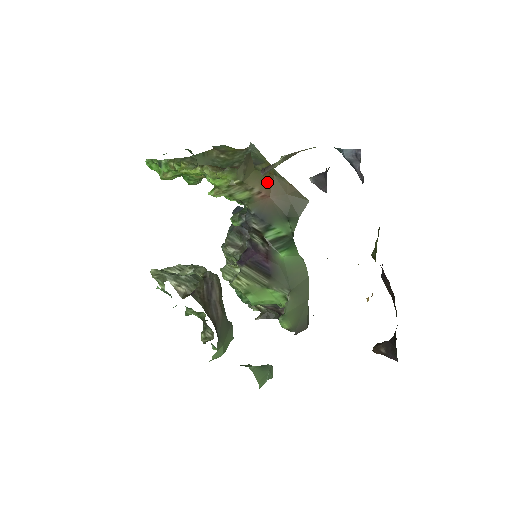
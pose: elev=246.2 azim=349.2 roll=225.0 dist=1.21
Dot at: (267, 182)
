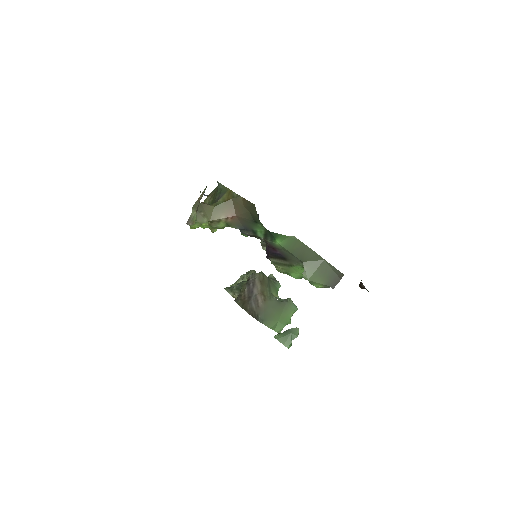
Dot at: (229, 207)
